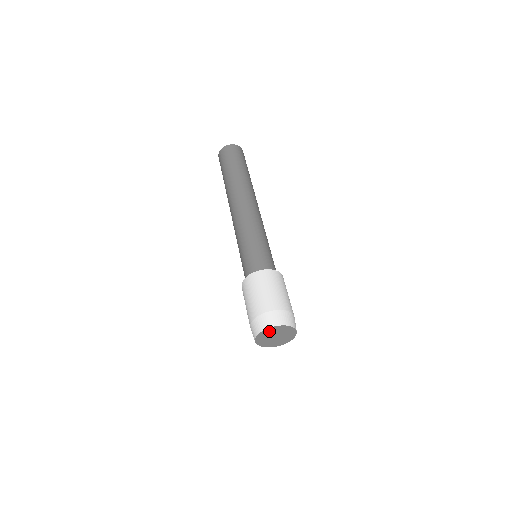
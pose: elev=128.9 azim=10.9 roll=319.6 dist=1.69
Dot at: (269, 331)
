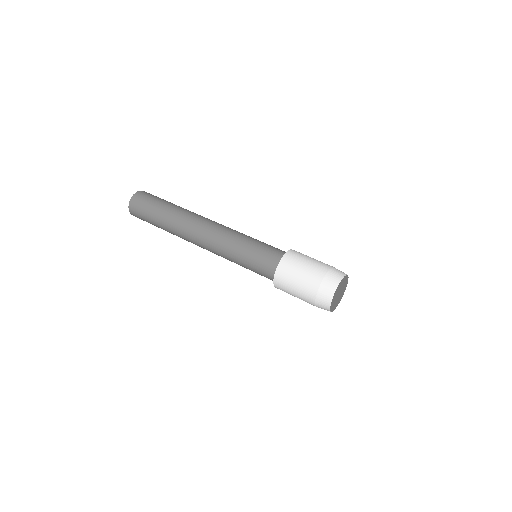
Dot at: (340, 284)
